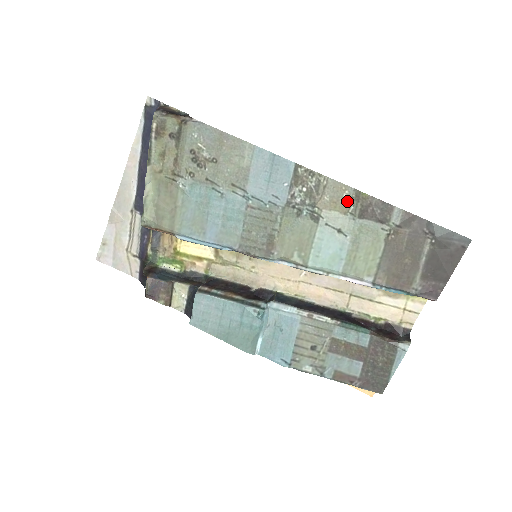
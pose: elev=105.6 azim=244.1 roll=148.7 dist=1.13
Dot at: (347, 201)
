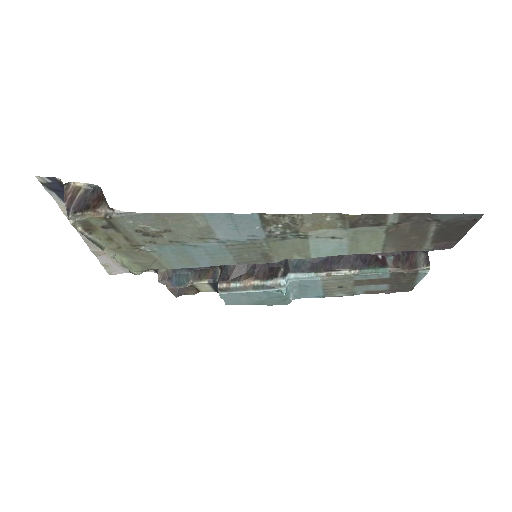
Dot at: (332, 221)
